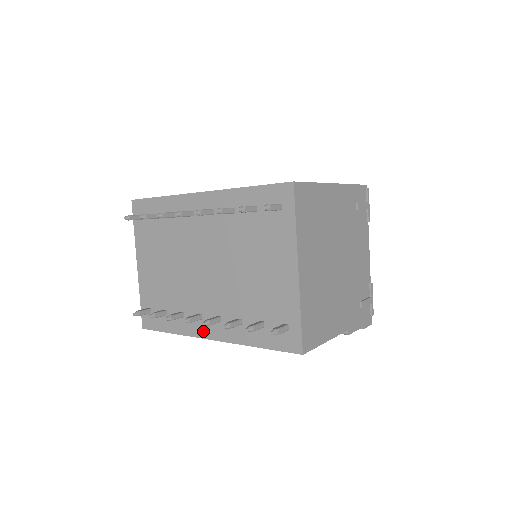
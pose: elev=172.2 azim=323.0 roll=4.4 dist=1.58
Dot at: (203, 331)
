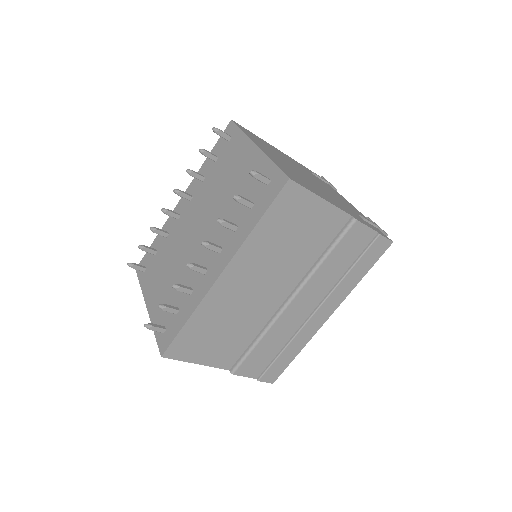
Dot at: (211, 278)
